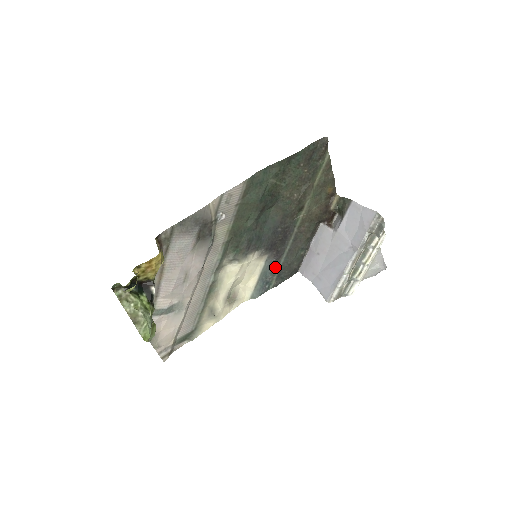
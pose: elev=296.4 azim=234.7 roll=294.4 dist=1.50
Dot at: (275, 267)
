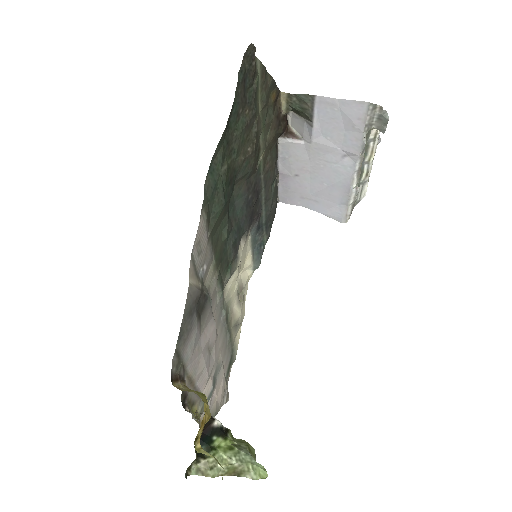
Dot at: (260, 226)
